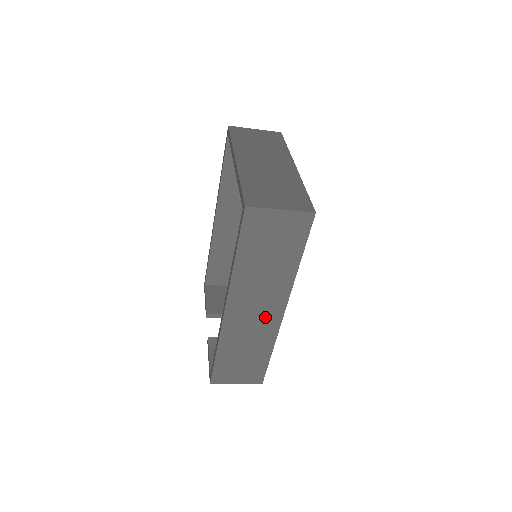
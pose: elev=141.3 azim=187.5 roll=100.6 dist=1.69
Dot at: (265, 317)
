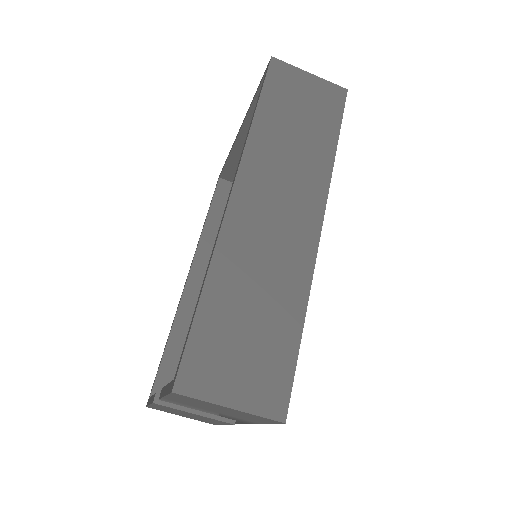
Dot at: (292, 228)
